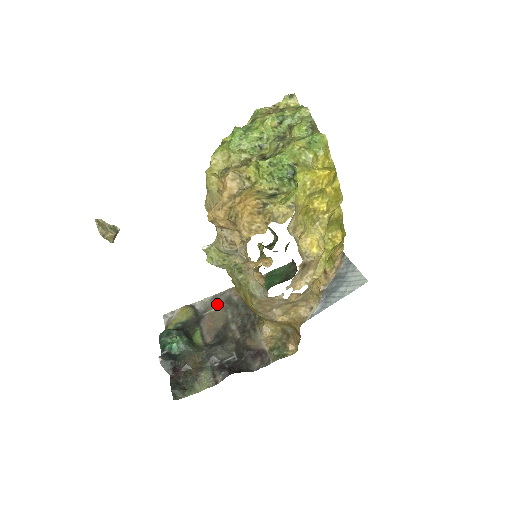
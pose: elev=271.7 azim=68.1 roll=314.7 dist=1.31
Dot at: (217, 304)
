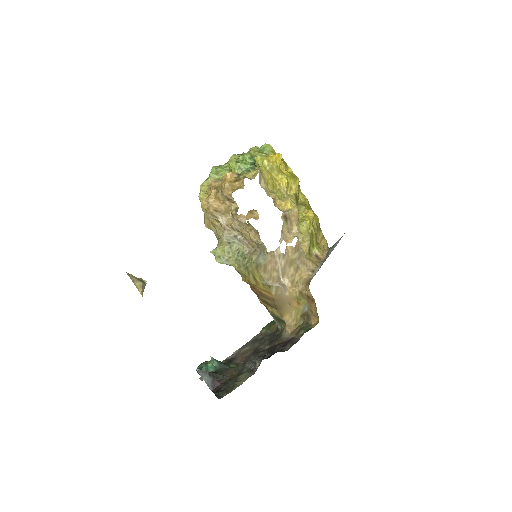
Dot at: (245, 347)
